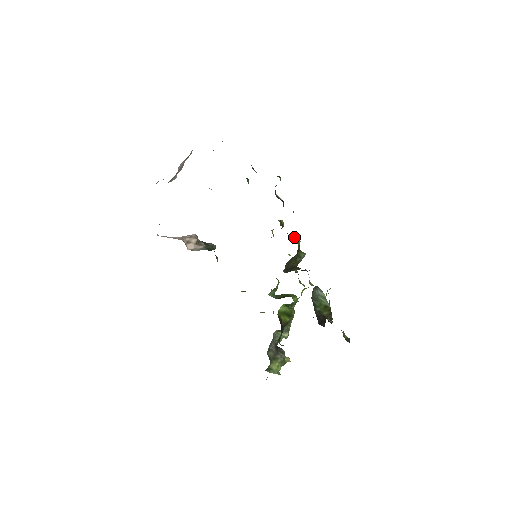
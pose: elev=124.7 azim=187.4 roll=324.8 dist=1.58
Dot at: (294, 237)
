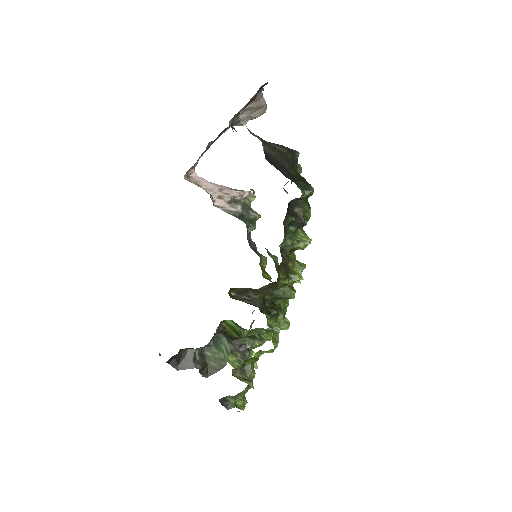
Dot at: (303, 269)
